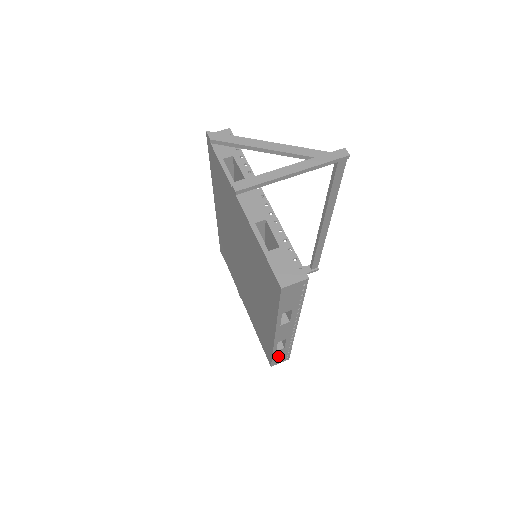
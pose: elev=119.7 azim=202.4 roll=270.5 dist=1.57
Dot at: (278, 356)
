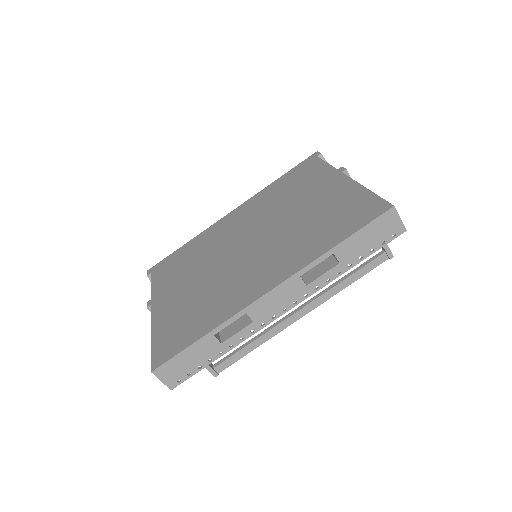
Dot at: (191, 355)
